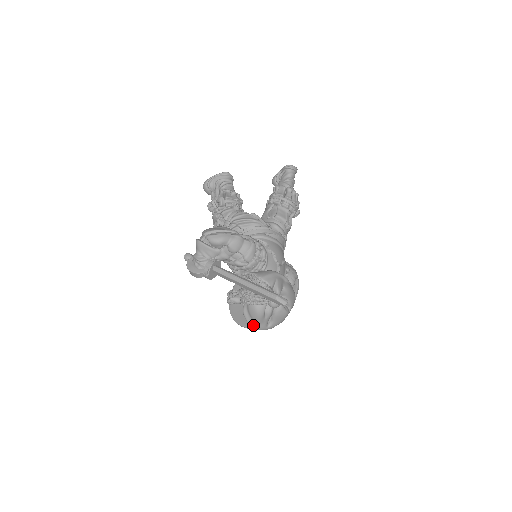
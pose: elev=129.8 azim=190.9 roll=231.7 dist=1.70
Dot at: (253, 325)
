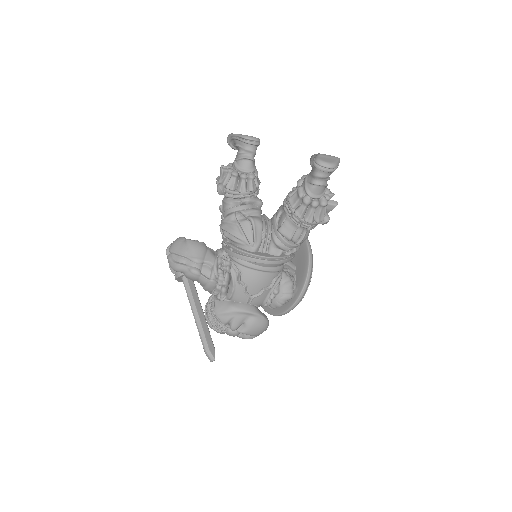
Dot at: occluded
